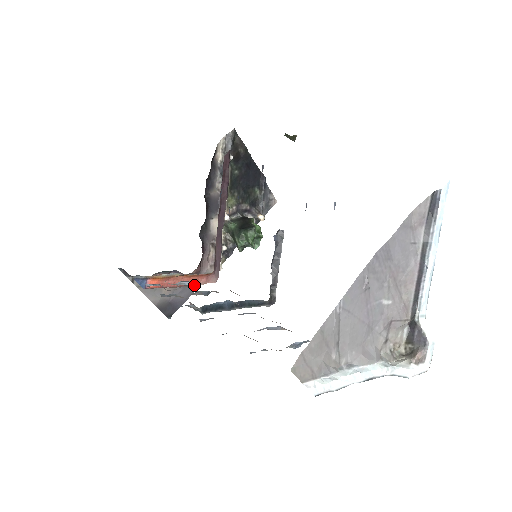
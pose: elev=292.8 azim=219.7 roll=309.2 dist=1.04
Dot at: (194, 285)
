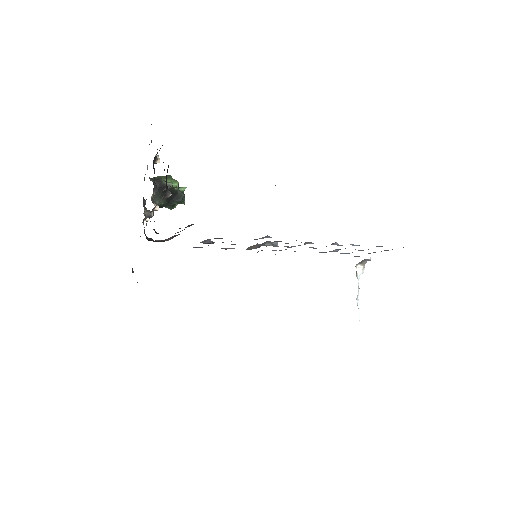
Dot at: occluded
